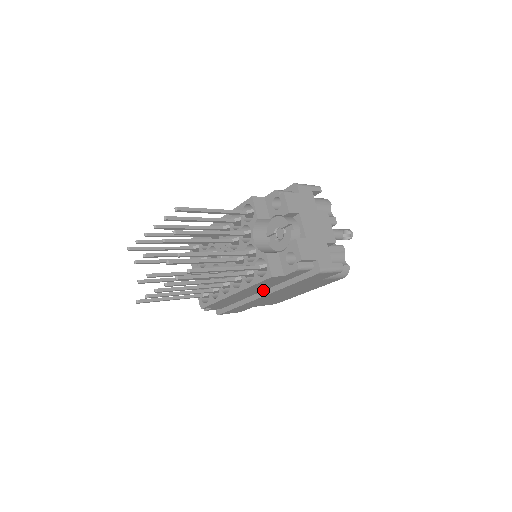
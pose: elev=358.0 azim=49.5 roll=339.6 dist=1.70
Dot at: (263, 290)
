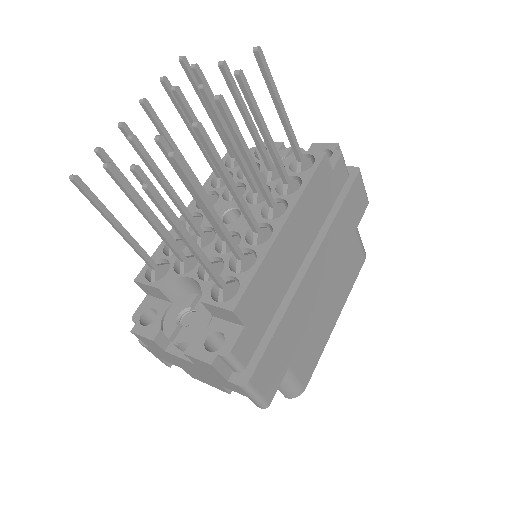
Dot at: (306, 254)
